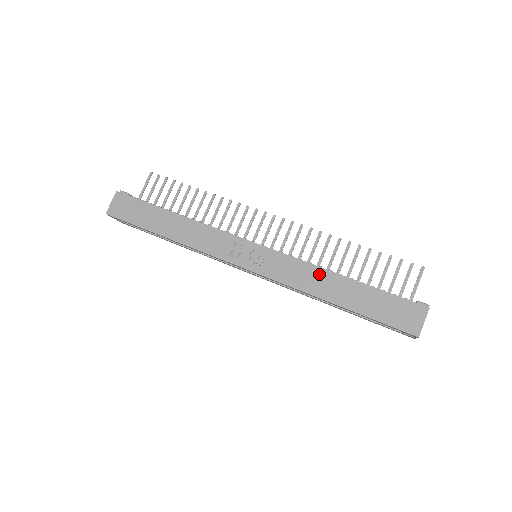
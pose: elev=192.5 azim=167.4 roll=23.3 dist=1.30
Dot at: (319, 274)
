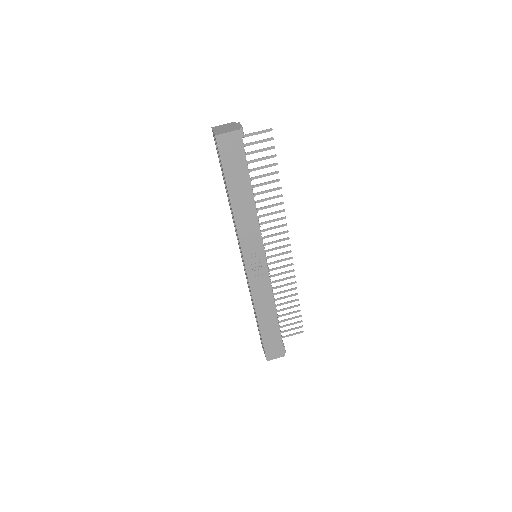
Dot at: (270, 305)
